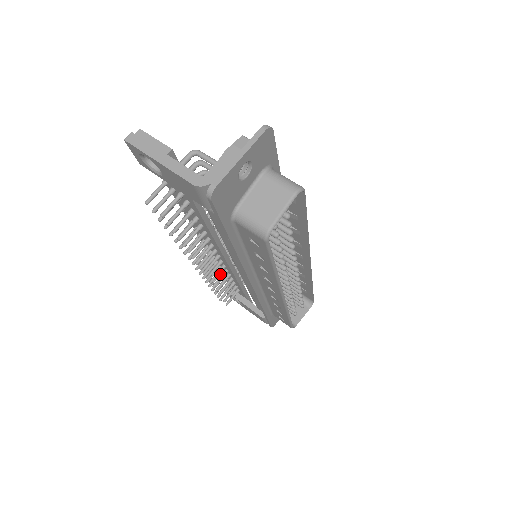
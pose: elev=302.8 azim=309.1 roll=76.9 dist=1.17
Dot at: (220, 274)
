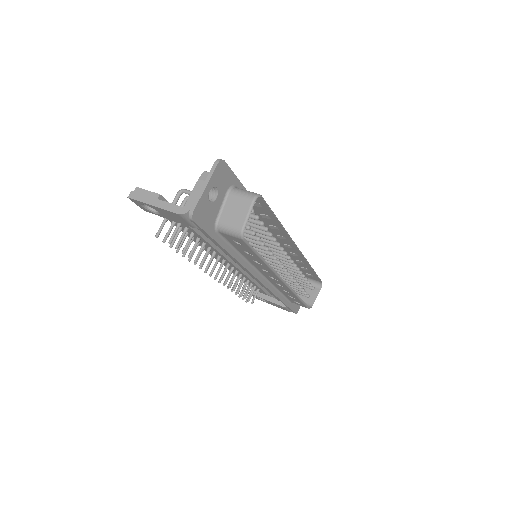
Dot at: occluded
